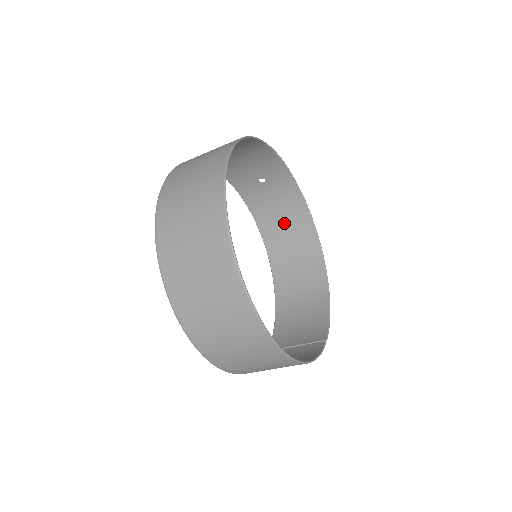
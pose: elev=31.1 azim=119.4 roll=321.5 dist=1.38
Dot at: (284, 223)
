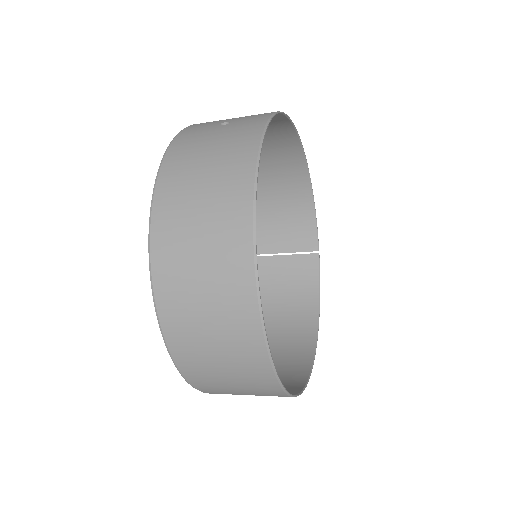
Dot at: occluded
